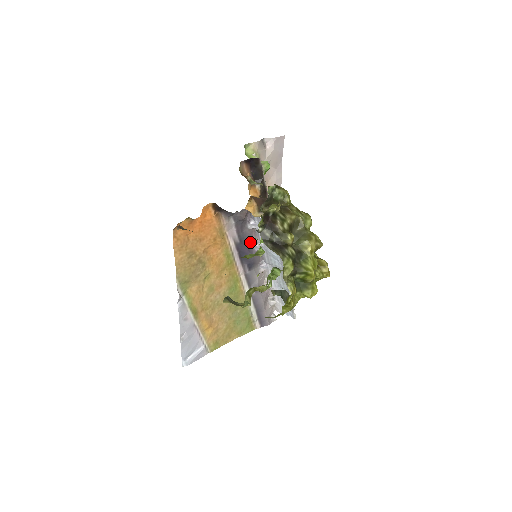
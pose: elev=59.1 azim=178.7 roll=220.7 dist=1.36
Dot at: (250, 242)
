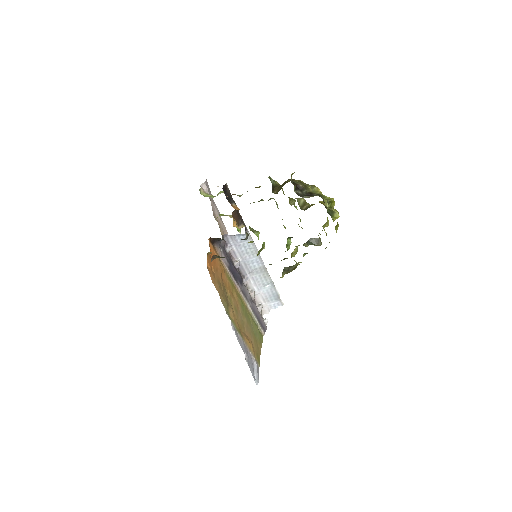
Dot at: (232, 263)
